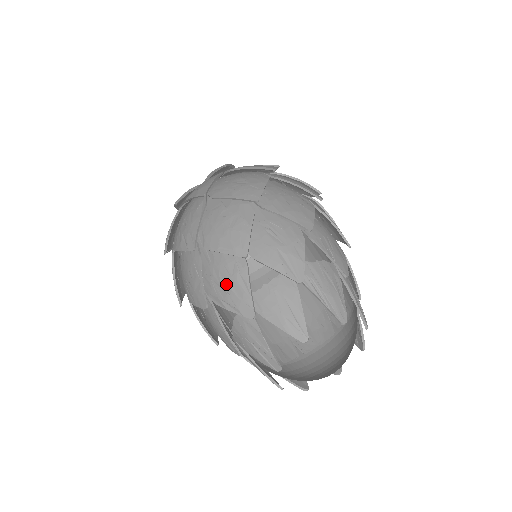
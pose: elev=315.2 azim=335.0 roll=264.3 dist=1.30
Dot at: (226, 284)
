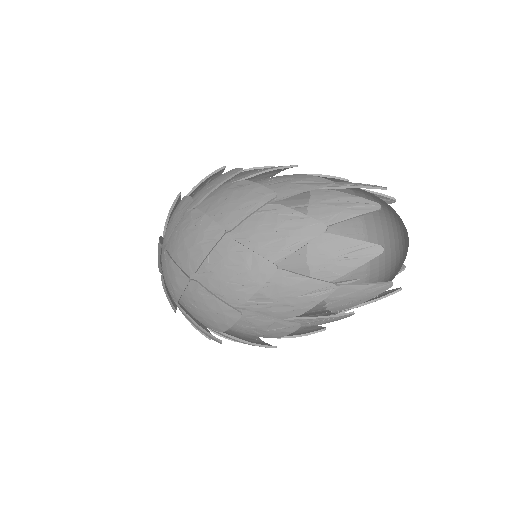
Dot at: (277, 233)
